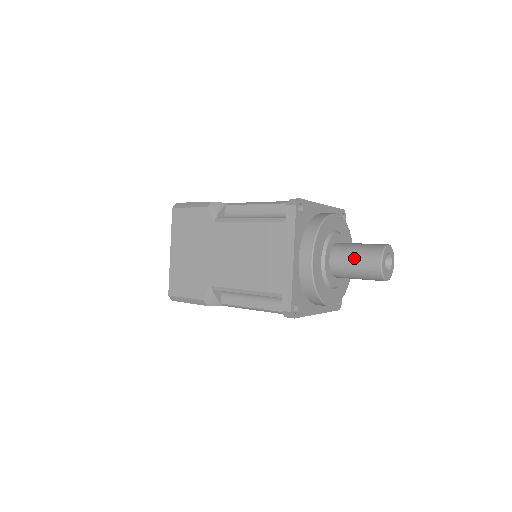
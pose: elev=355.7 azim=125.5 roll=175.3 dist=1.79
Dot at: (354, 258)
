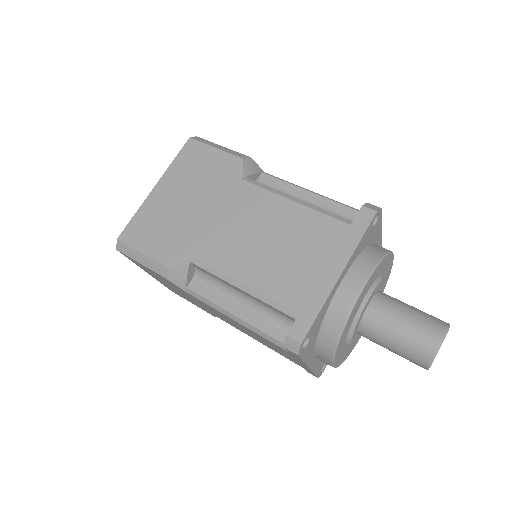
Dot at: (390, 350)
